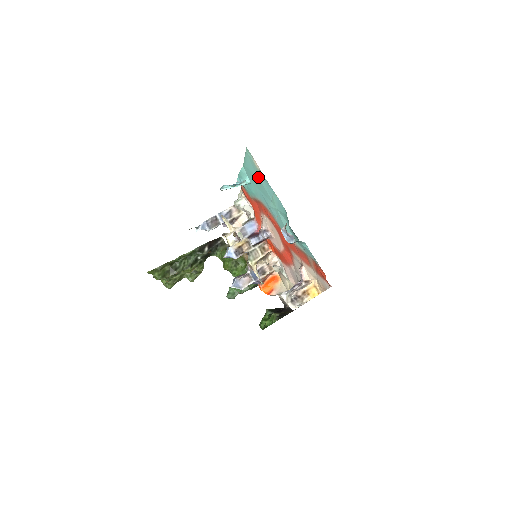
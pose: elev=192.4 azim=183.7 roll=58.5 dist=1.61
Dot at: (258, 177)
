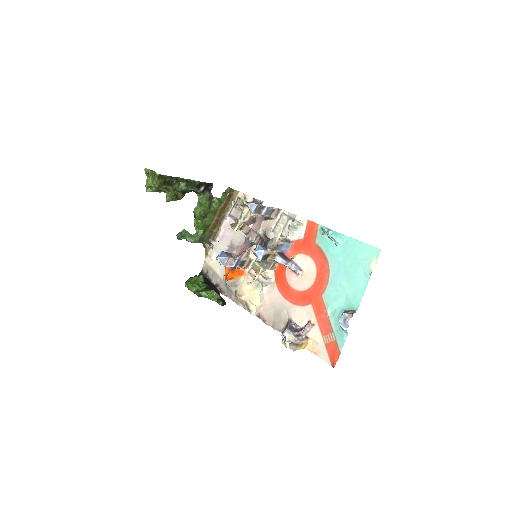
Dot at: (360, 265)
